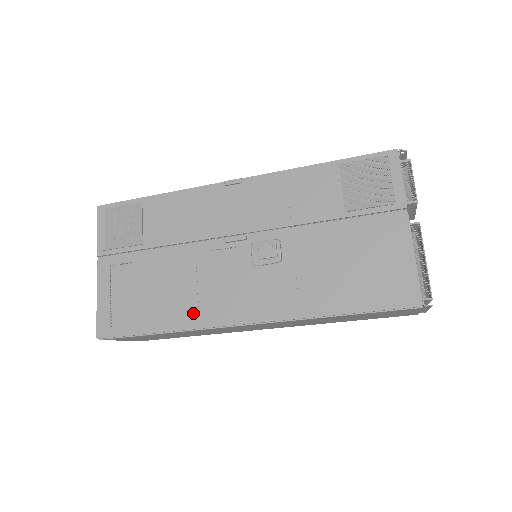
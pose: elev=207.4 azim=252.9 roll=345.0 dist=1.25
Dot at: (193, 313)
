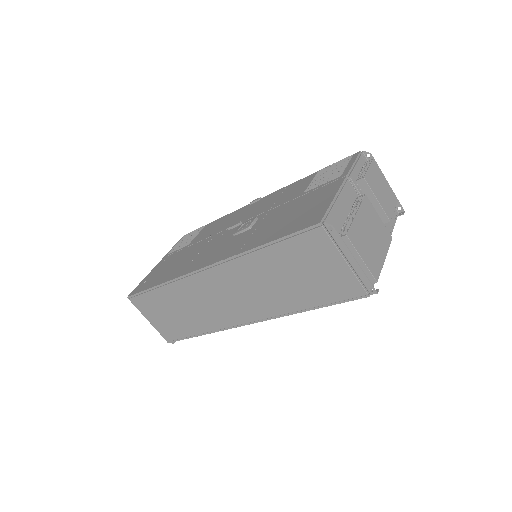
Dot at: (183, 270)
